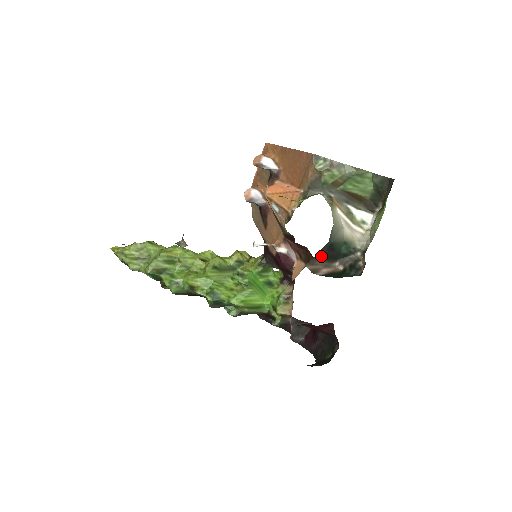
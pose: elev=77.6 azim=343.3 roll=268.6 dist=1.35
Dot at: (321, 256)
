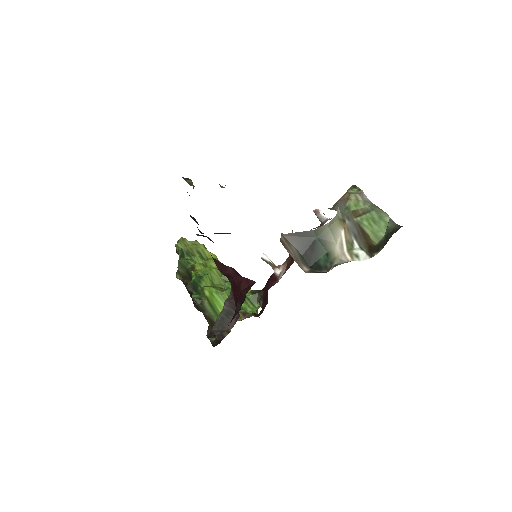
Dot at: (299, 244)
